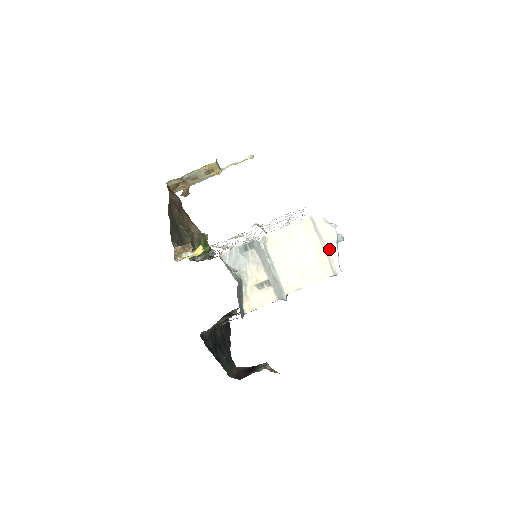
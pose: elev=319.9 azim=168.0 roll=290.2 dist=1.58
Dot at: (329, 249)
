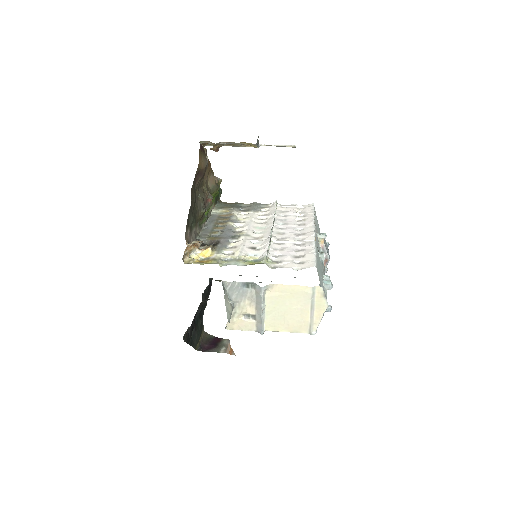
Dot at: (315, 315)
